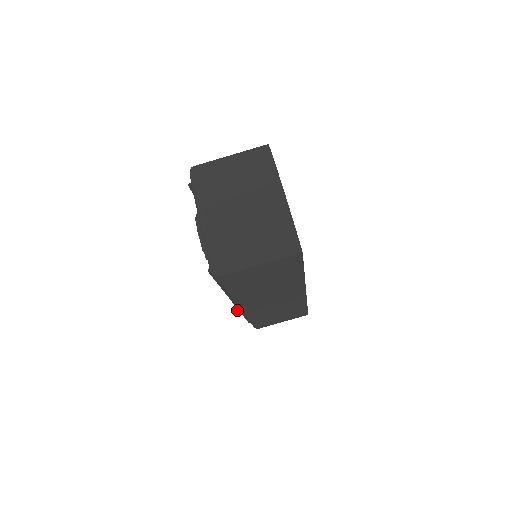
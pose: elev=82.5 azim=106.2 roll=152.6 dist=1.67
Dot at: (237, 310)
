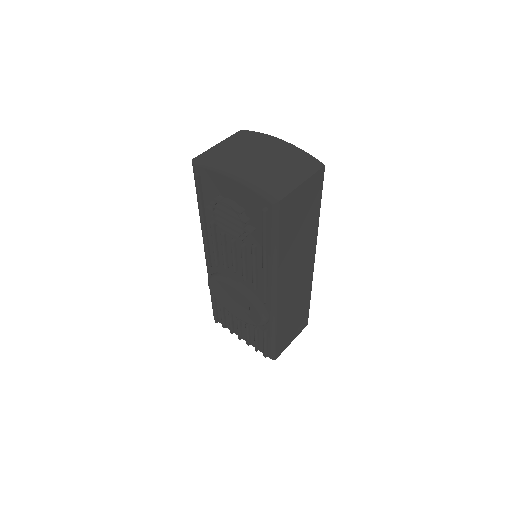
Dot at: (264, 317)
